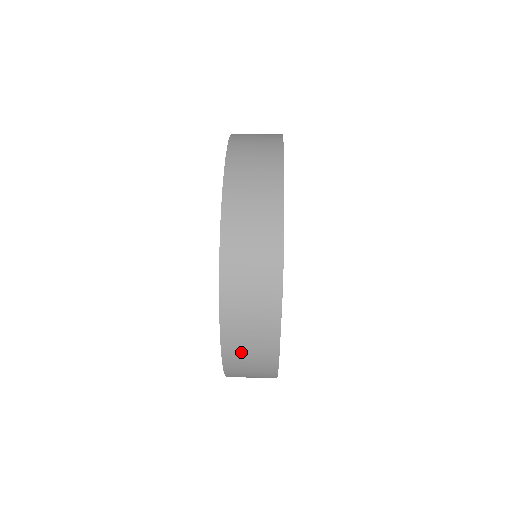
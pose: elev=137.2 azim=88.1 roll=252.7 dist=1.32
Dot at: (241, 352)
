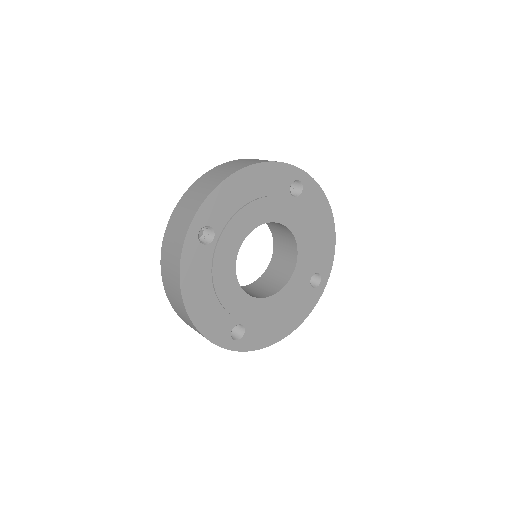
Dot at: (206, 180)
